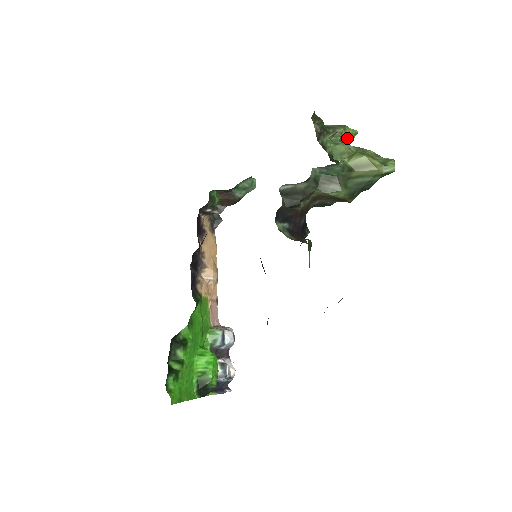
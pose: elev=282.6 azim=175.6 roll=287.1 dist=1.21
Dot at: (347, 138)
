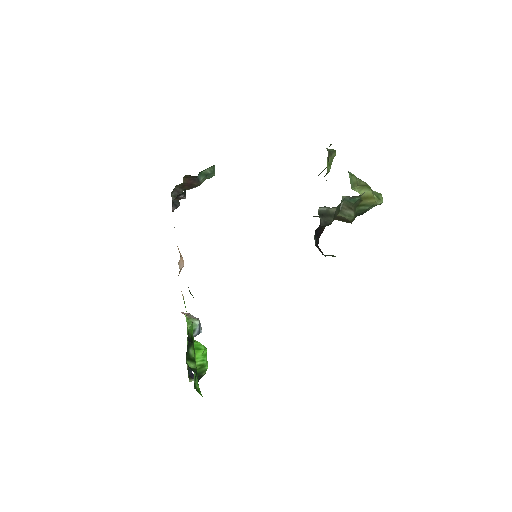
Dot at: occluded
